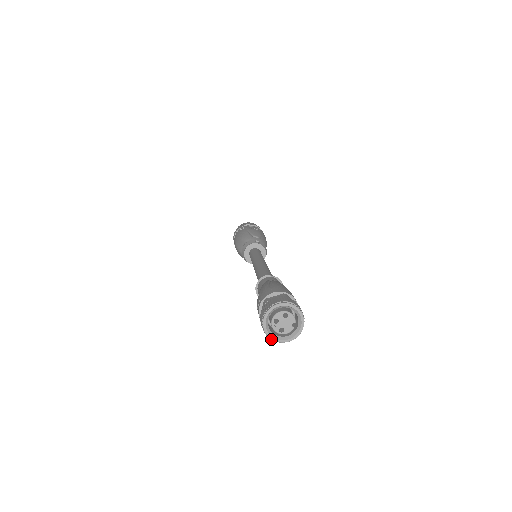
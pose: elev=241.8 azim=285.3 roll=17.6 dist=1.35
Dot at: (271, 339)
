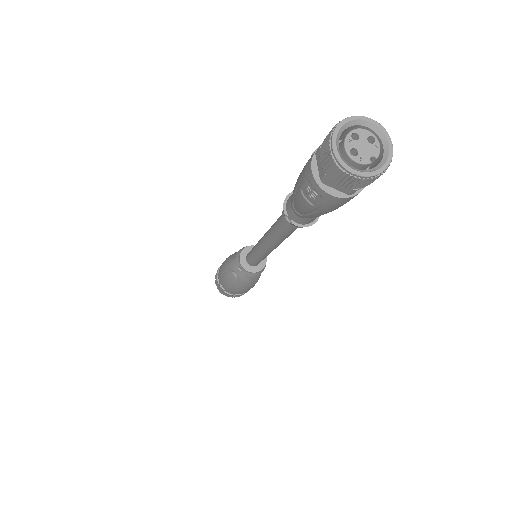
Dot at: (332, 154)
